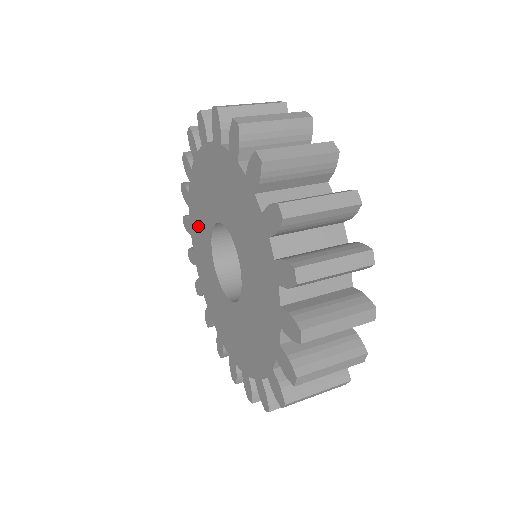
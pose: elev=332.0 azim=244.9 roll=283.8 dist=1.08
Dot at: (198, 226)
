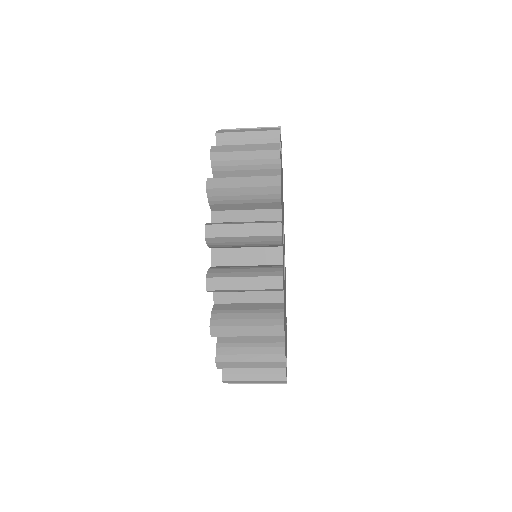
Dot at: occluded
